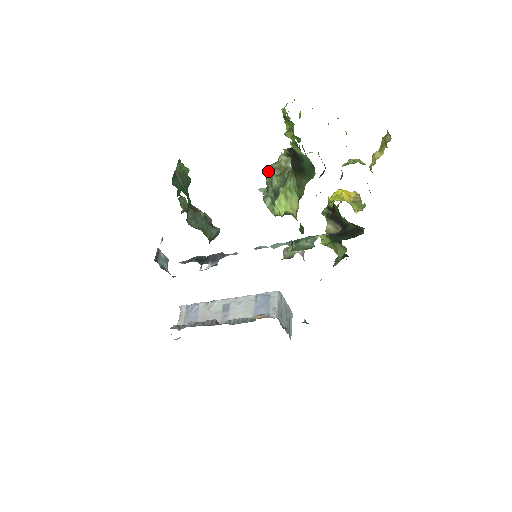
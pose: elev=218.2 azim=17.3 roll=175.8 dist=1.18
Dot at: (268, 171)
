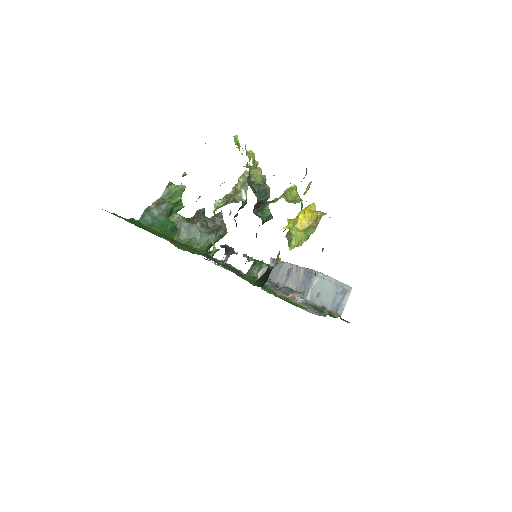
Dot at: occluded
